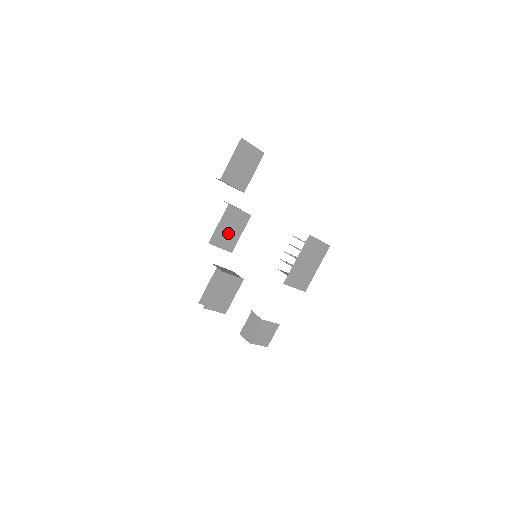
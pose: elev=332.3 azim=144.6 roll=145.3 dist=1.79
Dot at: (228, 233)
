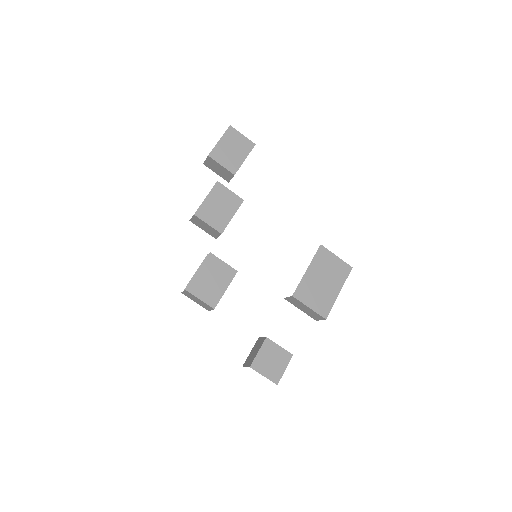
Dot at: (217, 211)
